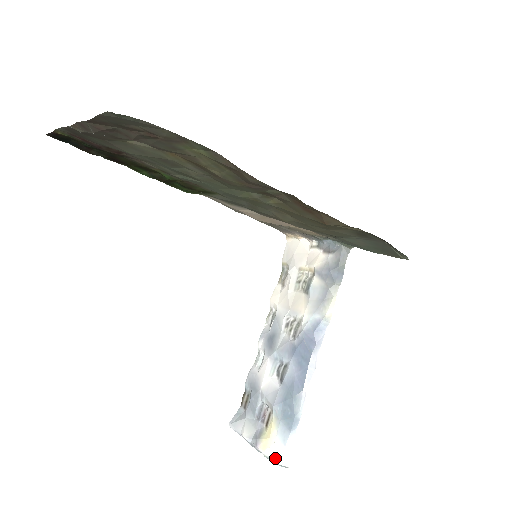
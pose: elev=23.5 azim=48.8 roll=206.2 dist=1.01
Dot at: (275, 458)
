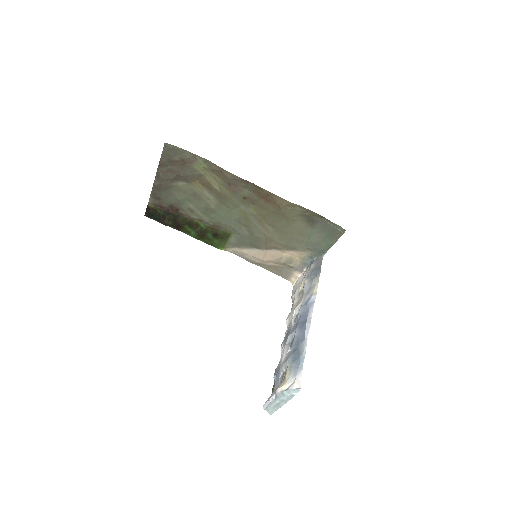
Dot at: (289, 387)
